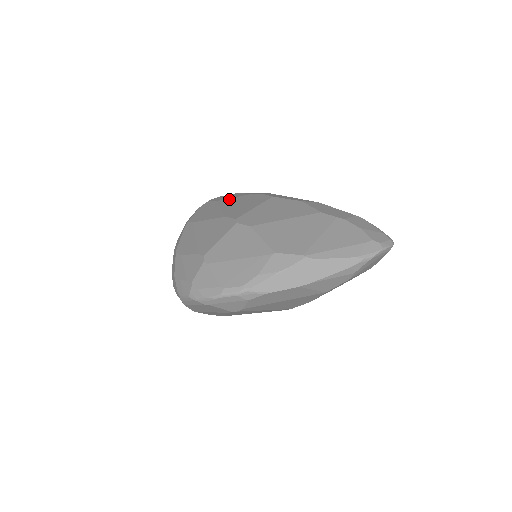
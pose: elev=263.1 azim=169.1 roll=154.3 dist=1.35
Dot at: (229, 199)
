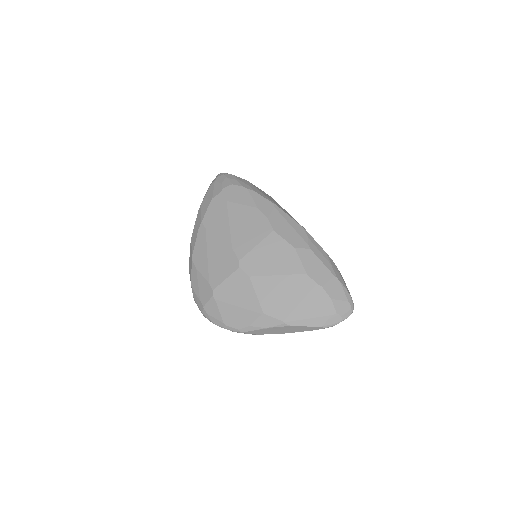
Dot at: (238, 206)
